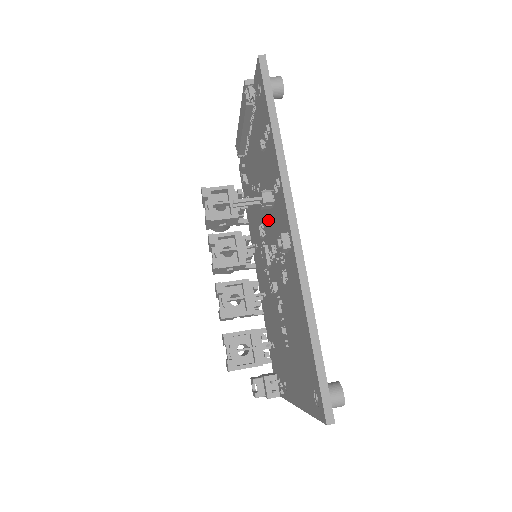
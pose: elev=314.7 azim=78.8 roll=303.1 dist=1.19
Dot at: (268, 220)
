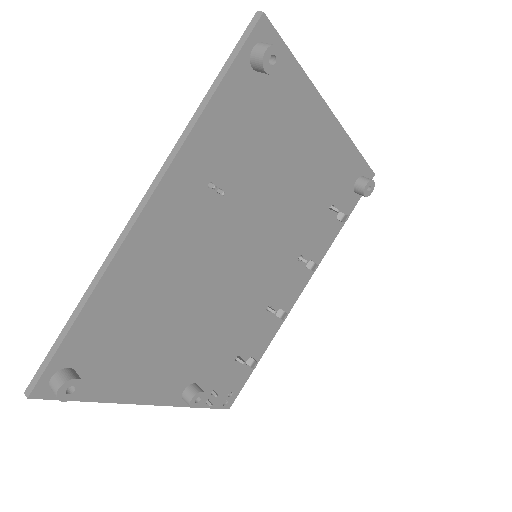
Dot at: occluded
